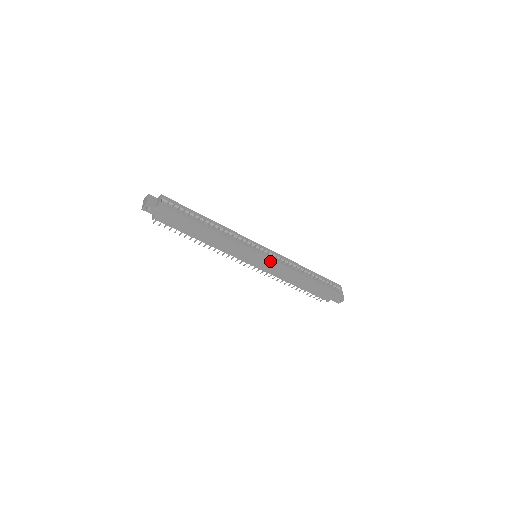
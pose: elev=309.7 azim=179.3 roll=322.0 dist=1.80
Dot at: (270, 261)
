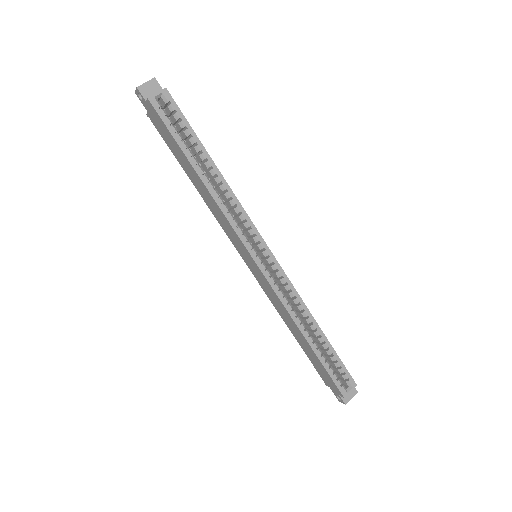
Dot at: (264, 276)
